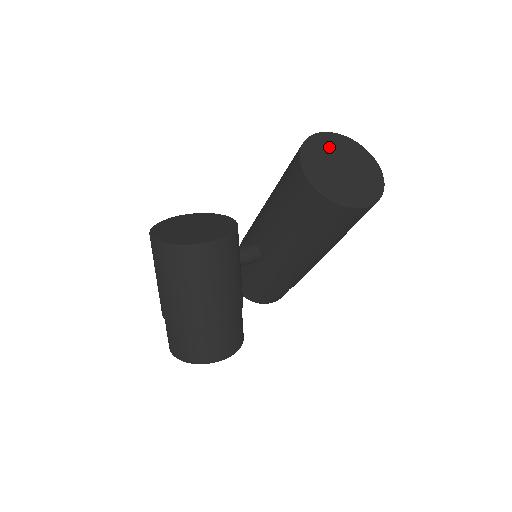
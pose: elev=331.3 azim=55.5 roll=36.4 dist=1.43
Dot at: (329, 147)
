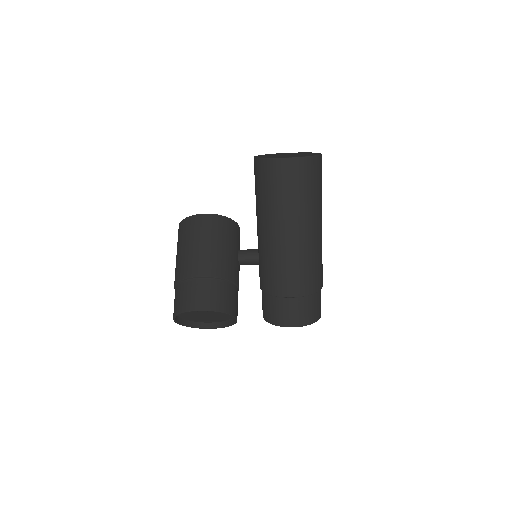
Dot at: occluded
